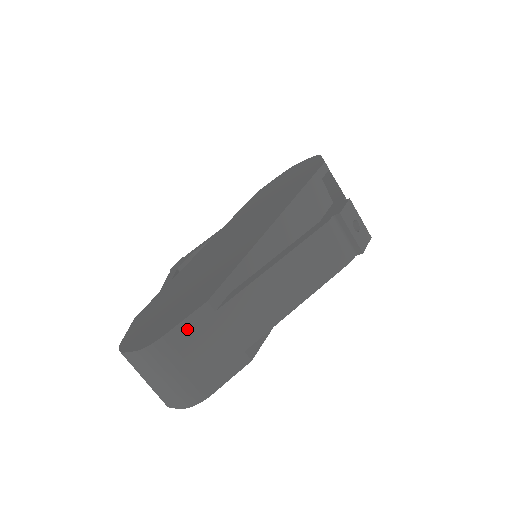
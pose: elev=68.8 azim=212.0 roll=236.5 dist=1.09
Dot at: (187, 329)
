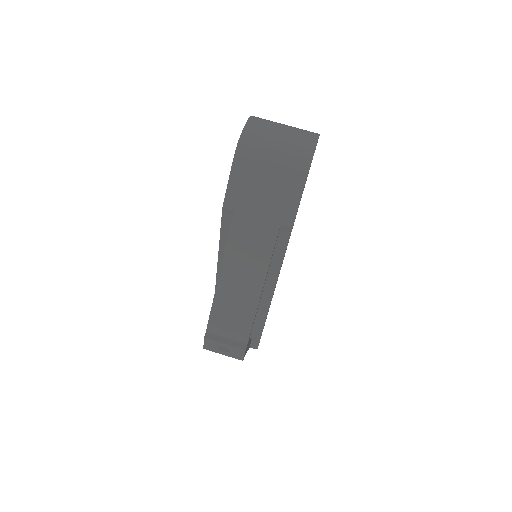
Dot at: occluded
